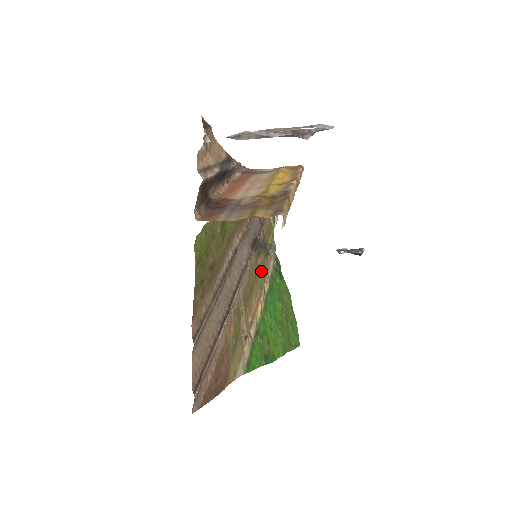
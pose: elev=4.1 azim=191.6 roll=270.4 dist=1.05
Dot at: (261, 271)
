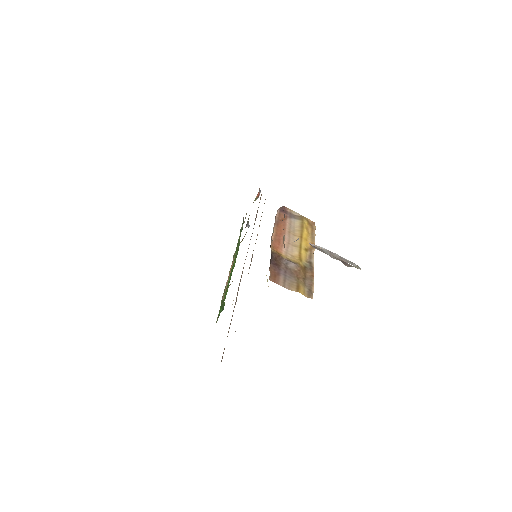
Dot at: occluded
